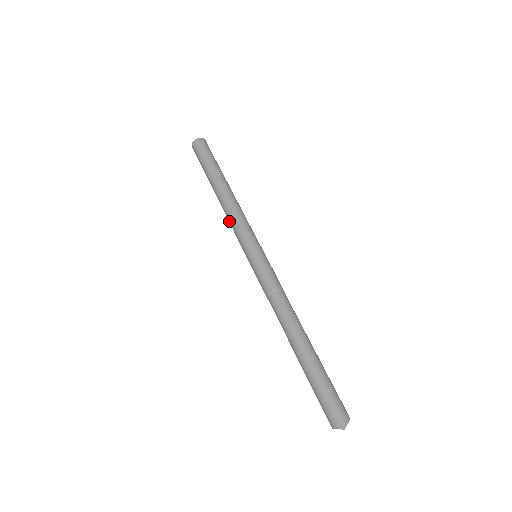
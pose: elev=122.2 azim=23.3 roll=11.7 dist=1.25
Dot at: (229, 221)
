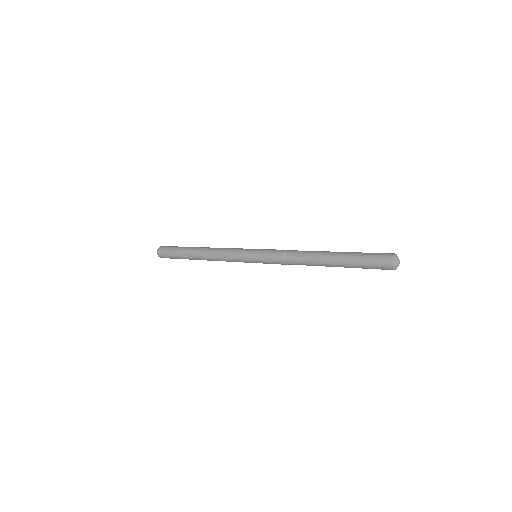
Dot at: (221, 252)
